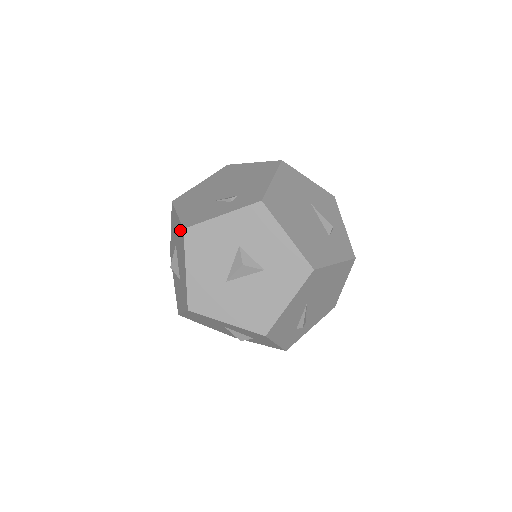
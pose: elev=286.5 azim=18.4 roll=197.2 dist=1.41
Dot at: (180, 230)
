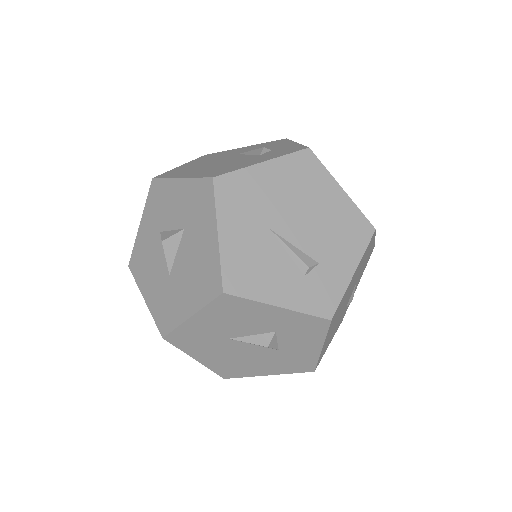
Dot at: occluded
